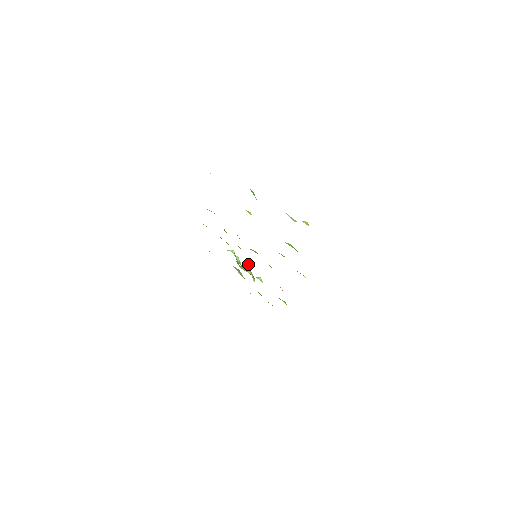
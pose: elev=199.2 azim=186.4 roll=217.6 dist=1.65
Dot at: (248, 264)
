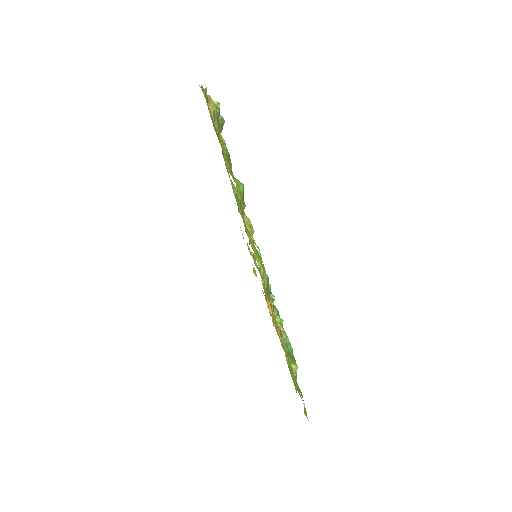
Dot at: occluded
